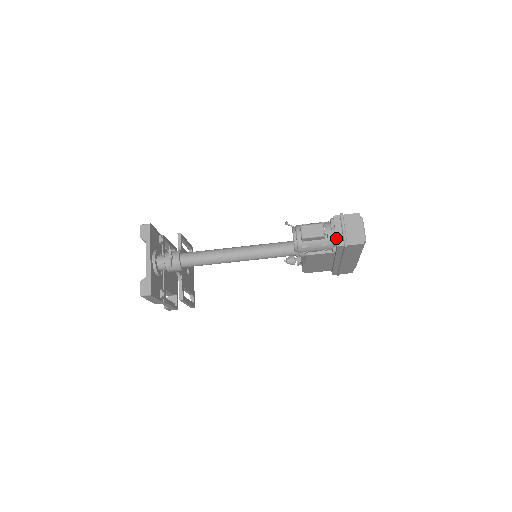
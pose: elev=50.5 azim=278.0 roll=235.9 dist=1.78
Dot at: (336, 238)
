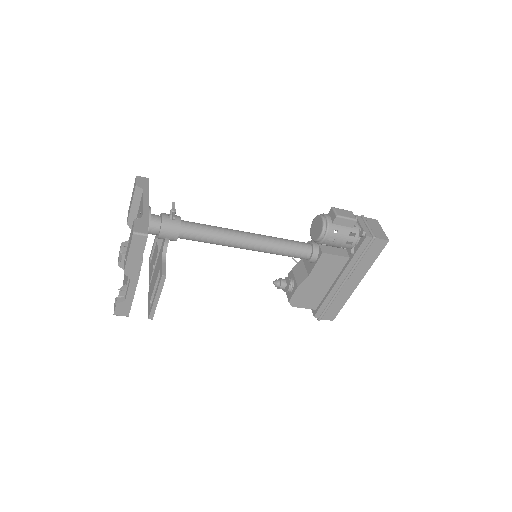
Dot at: (363, 230)
